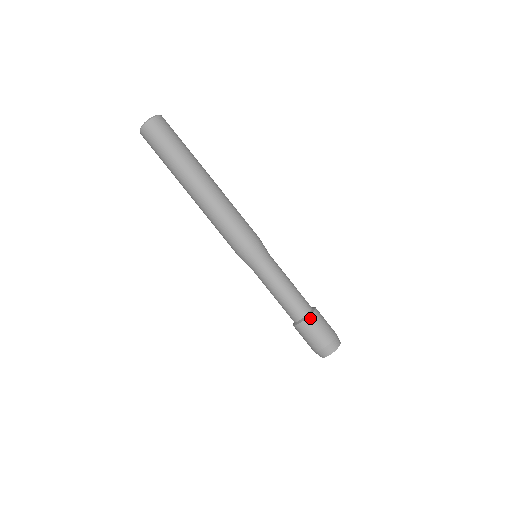
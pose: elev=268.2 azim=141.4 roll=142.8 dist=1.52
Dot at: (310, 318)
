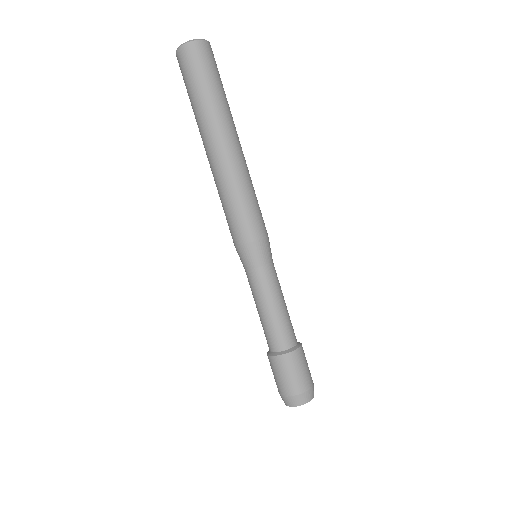
Dot at: (287, 356)
